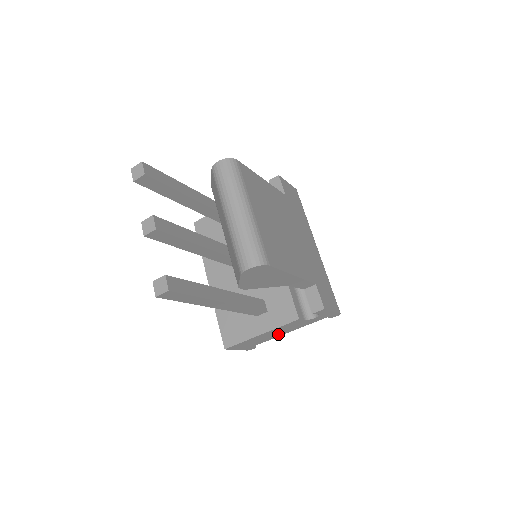
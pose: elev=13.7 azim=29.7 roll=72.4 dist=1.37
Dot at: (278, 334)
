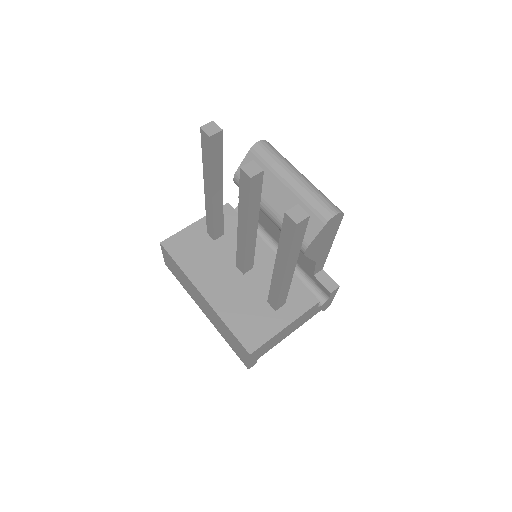
Dot at: (287, 334)
